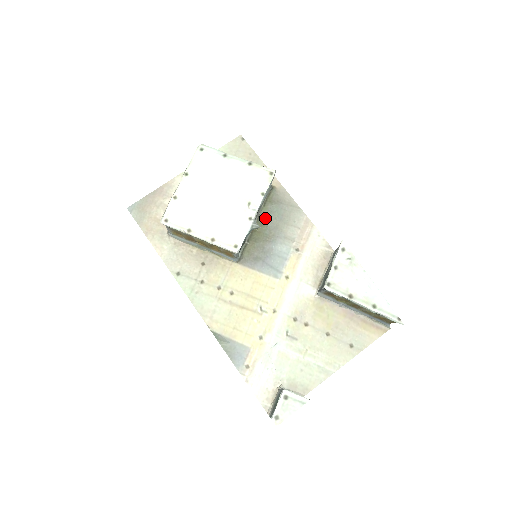
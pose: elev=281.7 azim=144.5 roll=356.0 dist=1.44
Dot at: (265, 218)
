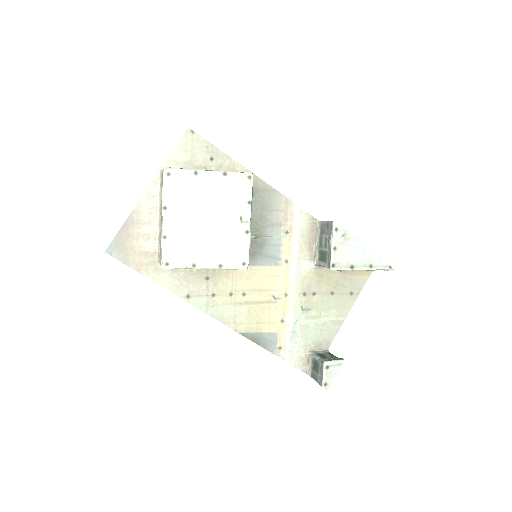
Dot at: occluded
